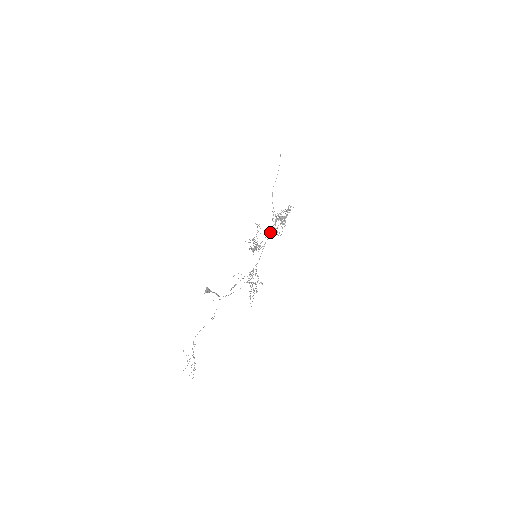
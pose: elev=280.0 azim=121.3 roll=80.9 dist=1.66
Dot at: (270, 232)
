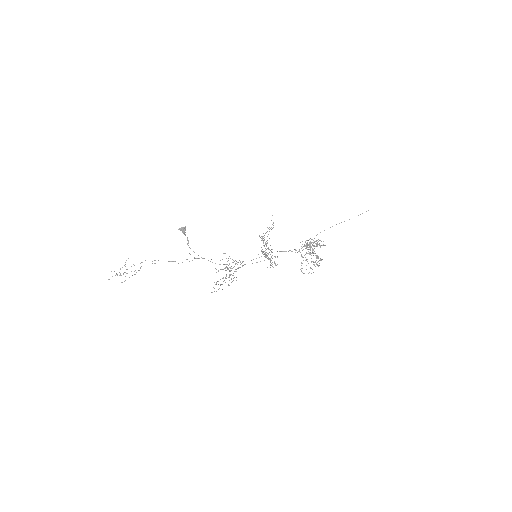
Dot at: occluded
